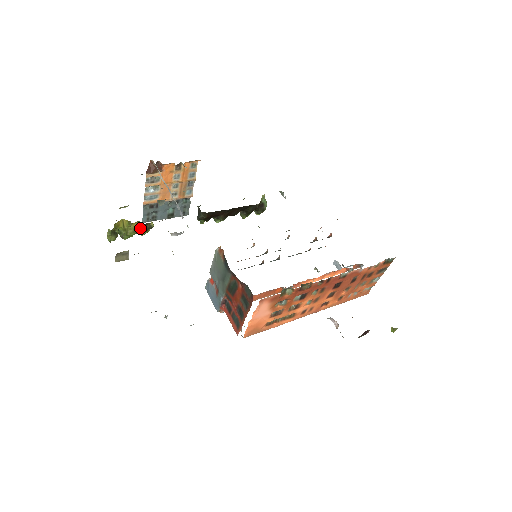
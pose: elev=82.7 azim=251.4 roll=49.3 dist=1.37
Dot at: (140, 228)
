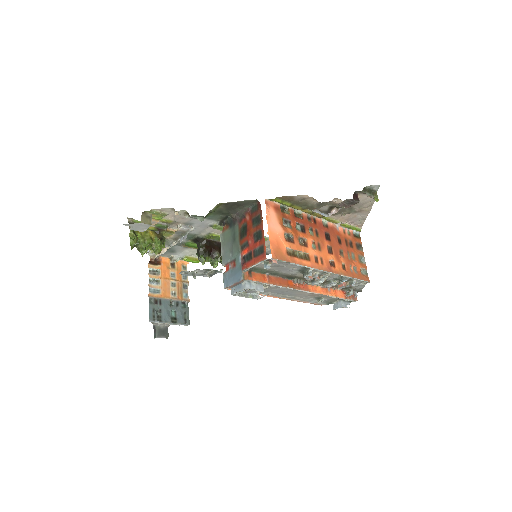
Dot at: (155, 236)
